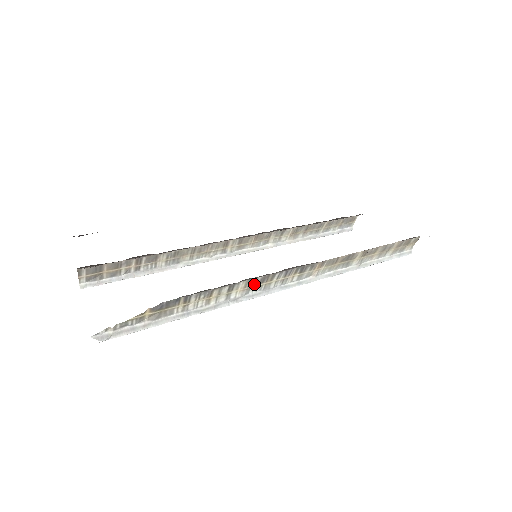
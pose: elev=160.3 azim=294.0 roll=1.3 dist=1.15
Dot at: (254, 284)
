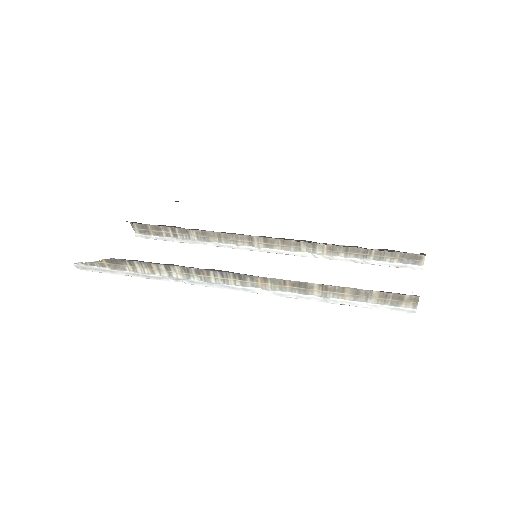
Dot at: (191, 272)
